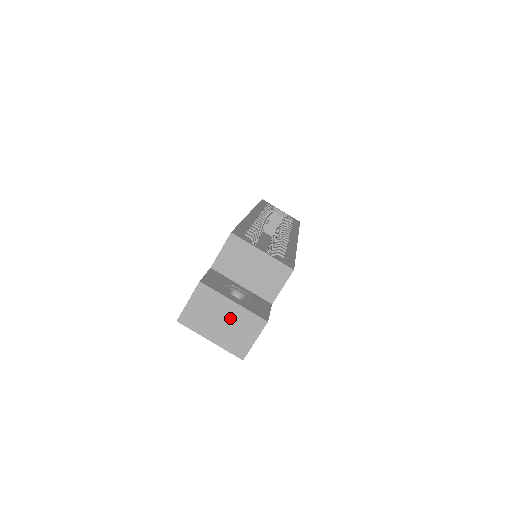
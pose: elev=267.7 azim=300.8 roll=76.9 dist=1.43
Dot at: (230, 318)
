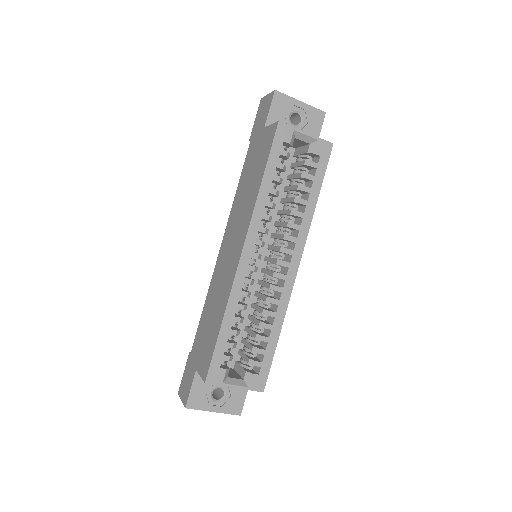
Dot at: occluded
